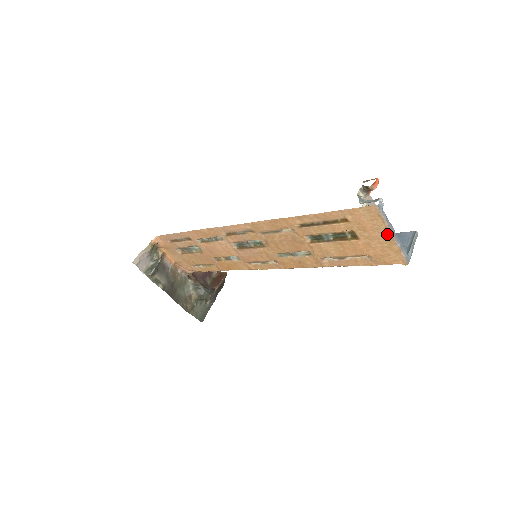
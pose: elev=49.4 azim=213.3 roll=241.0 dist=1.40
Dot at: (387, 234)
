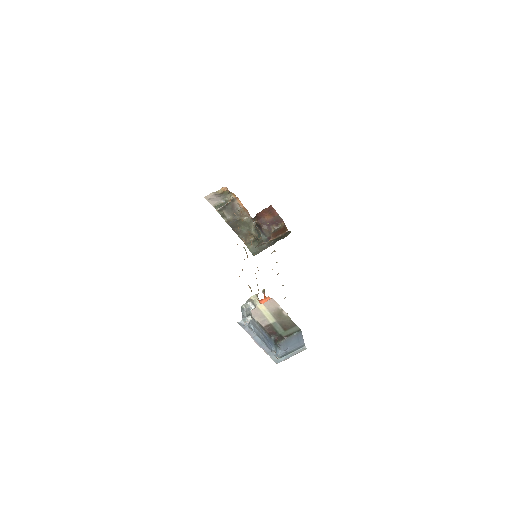
Dot at: (256, 339)
